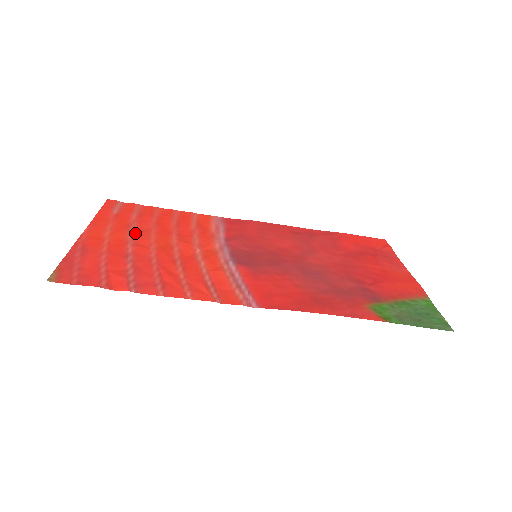
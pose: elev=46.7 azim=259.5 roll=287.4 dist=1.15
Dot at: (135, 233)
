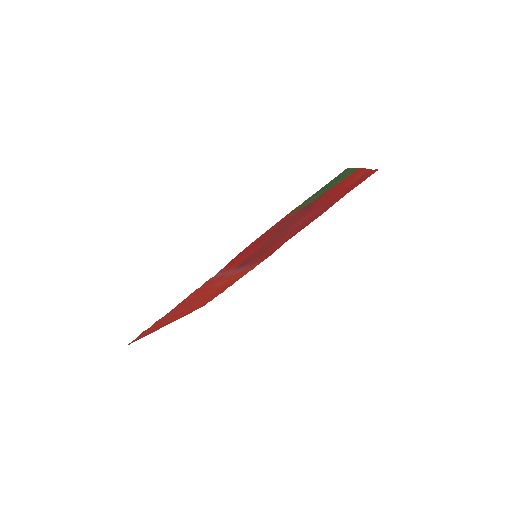
Dot at: occluded
